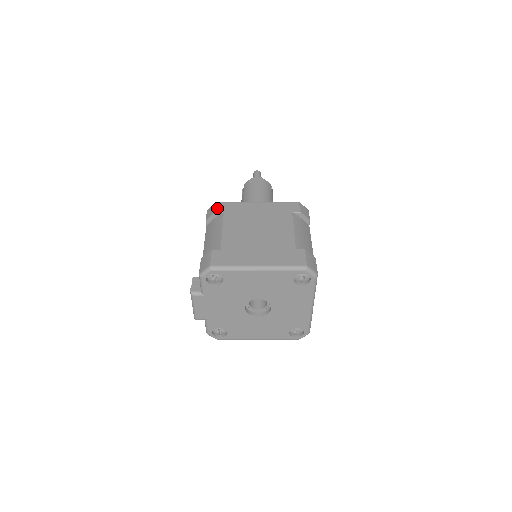
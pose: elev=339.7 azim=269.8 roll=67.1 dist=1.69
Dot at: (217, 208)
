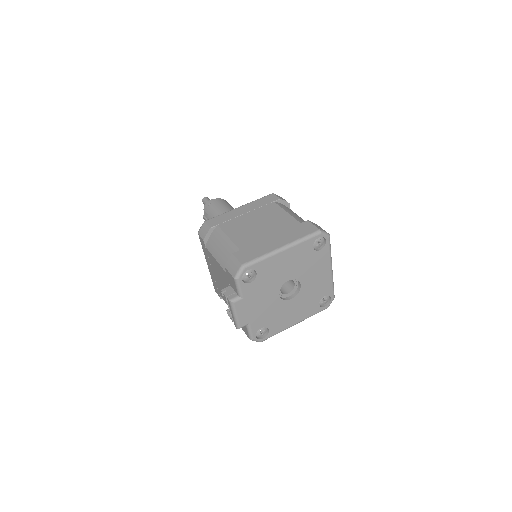
Dot at: (209, 225)
